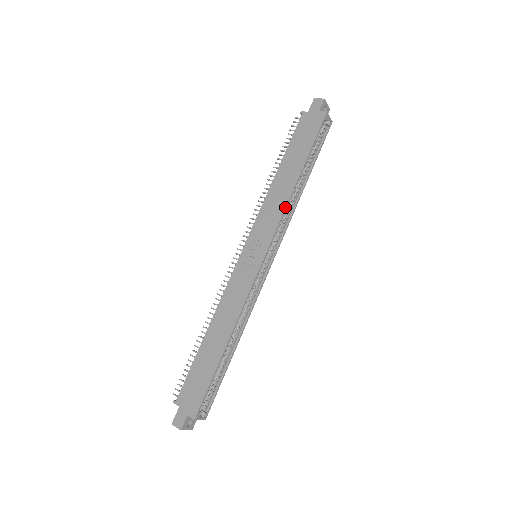
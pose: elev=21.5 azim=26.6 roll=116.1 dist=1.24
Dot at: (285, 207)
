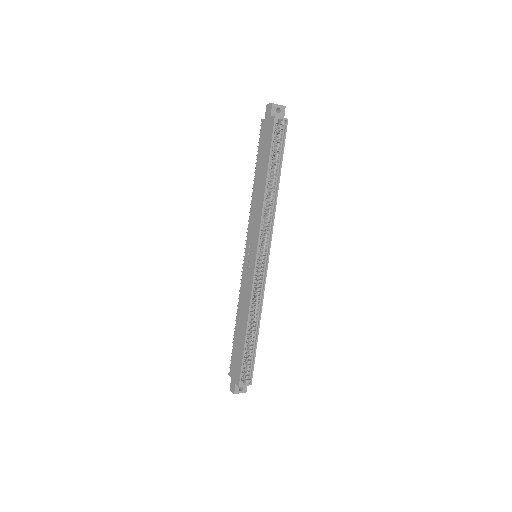
Dot at: (261, 213)
